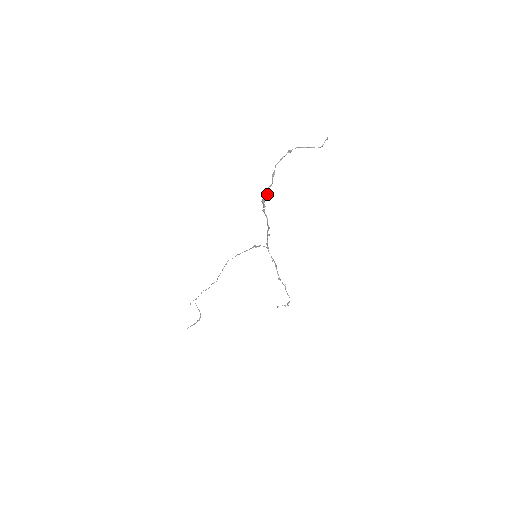
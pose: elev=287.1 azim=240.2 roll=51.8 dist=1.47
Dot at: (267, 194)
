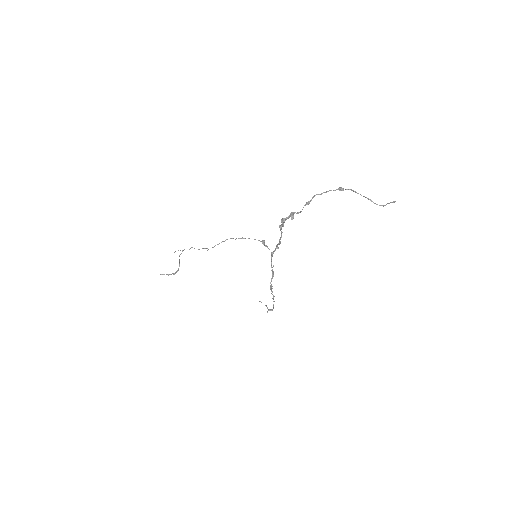
Dot at: occluded
